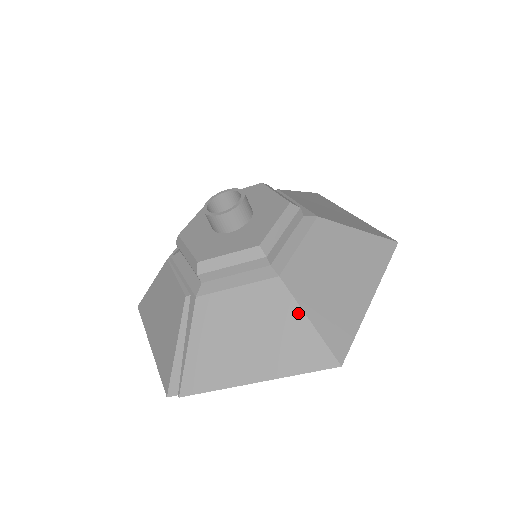
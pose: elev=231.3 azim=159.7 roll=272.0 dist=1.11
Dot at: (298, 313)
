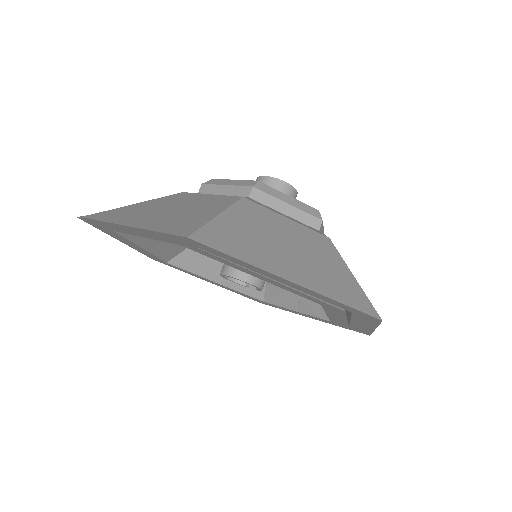
Dot at: (219, 210)
